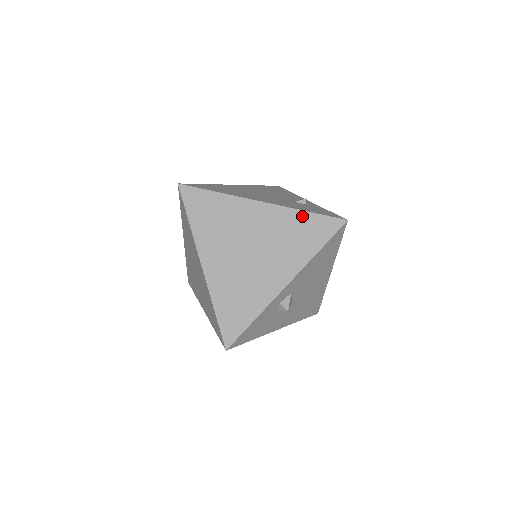
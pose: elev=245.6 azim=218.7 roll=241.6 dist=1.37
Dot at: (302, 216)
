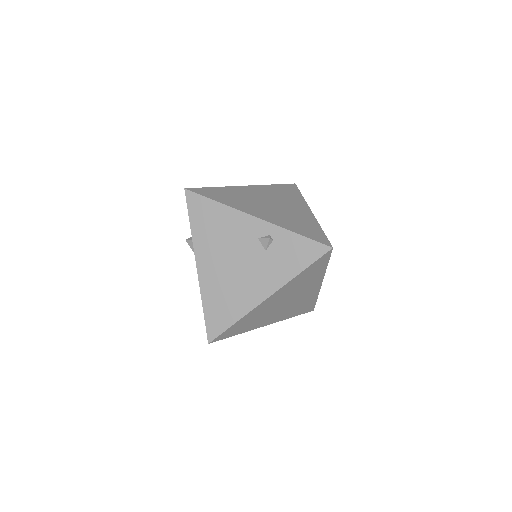
Dot at: (301, 275)
